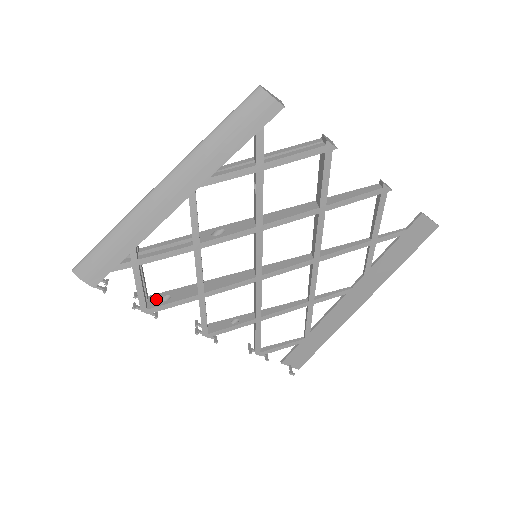
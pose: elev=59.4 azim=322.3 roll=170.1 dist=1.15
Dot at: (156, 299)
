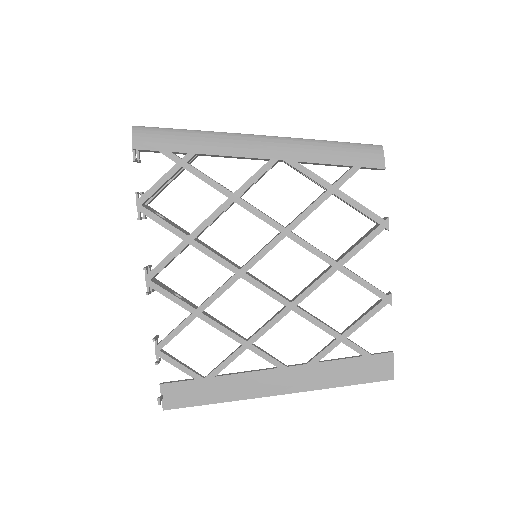
Dot at: (153, 210)
